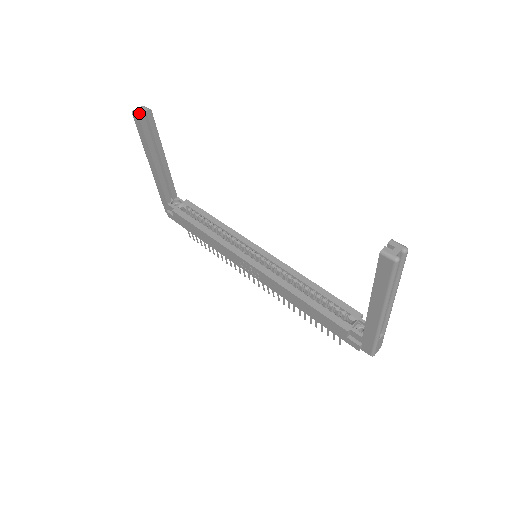
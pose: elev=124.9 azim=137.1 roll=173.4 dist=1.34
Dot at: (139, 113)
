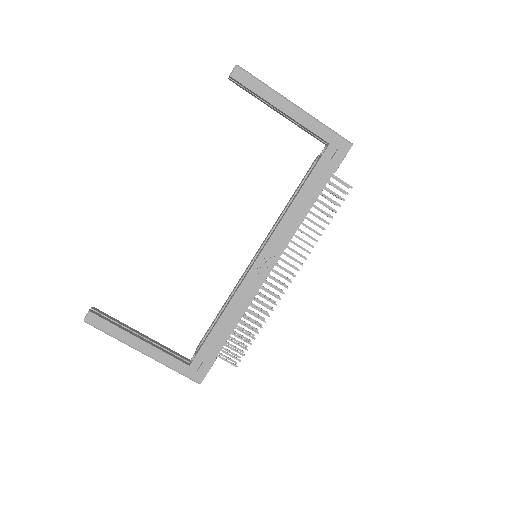
Dot at: (88, 312)
